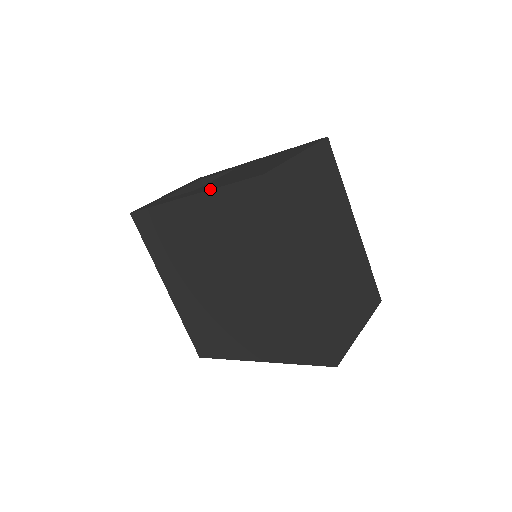
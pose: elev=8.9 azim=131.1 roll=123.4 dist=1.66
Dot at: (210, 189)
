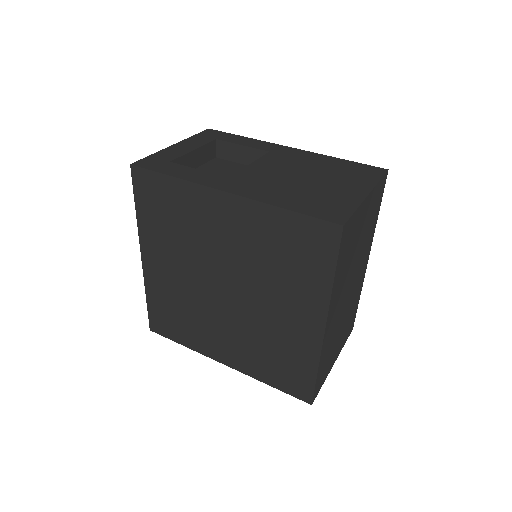
Dot at: (262, 201)
